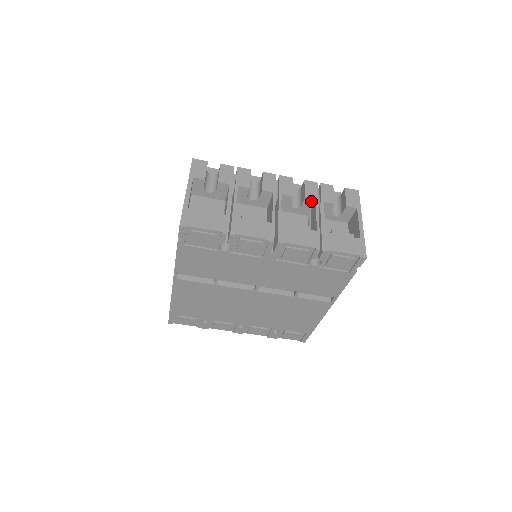
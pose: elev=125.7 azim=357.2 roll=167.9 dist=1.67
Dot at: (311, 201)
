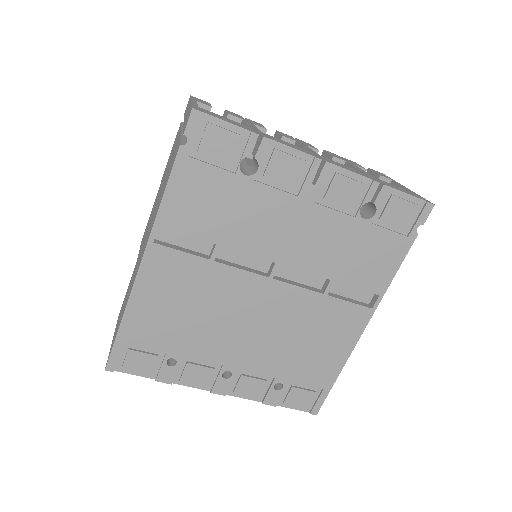
Dot at: (340, 162)
